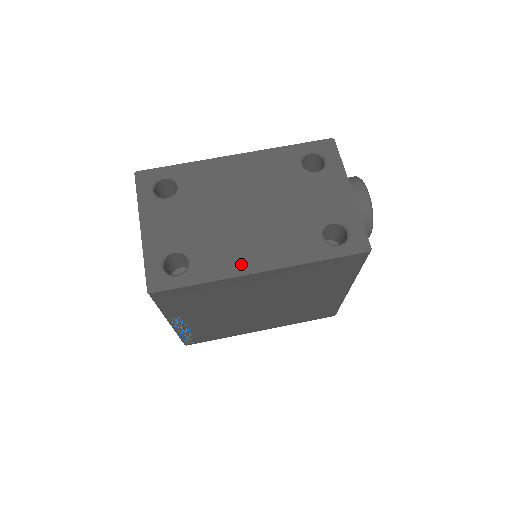
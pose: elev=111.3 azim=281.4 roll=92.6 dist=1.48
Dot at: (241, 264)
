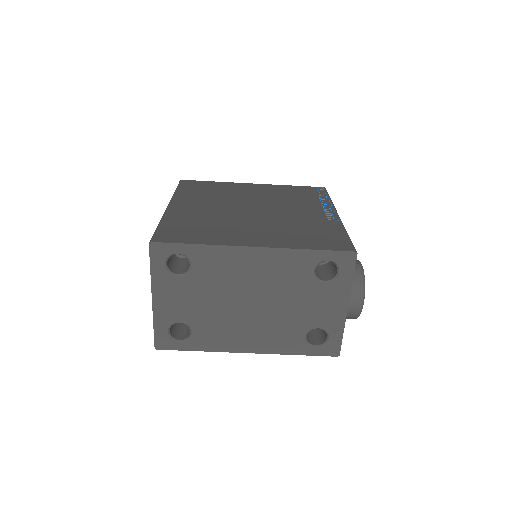
Dot at: (233, 344)
